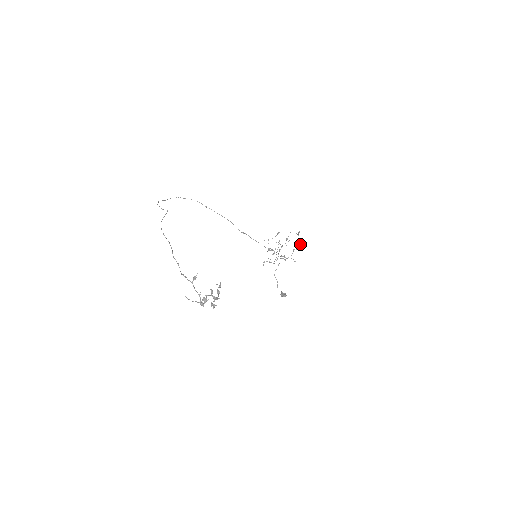
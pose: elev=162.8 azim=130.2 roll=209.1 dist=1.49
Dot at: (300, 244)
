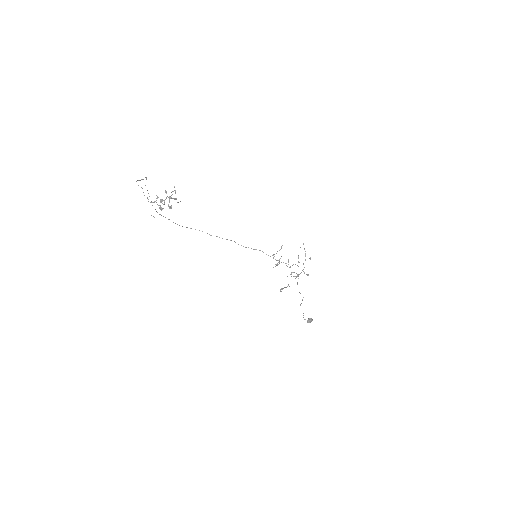
Dot at: occluded
